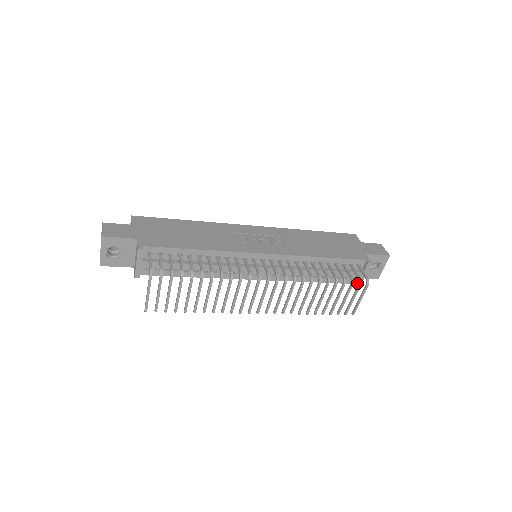
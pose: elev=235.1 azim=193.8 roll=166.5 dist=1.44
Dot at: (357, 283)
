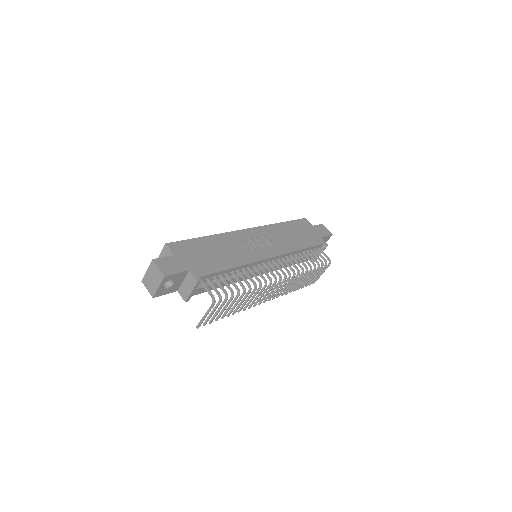
Dot at: occluded
